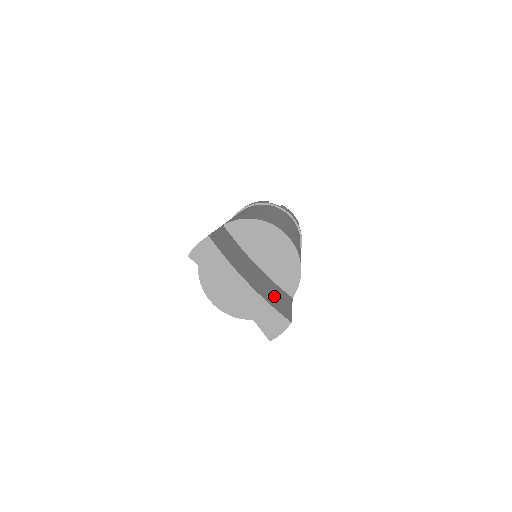
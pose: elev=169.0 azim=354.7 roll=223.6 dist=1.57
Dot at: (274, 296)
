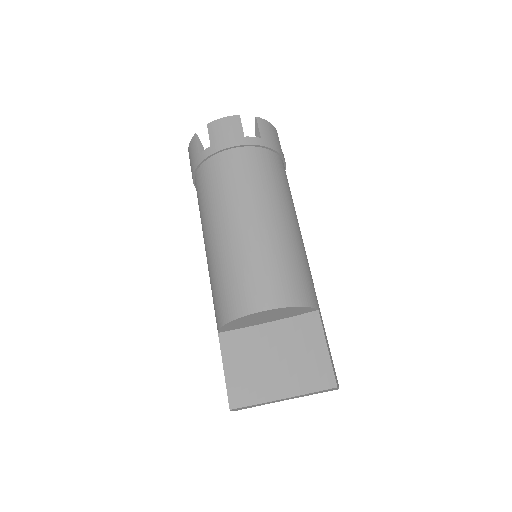
Dot at: (307, 359)
